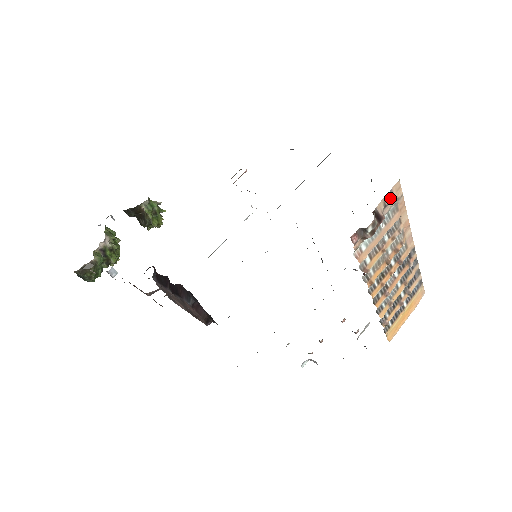
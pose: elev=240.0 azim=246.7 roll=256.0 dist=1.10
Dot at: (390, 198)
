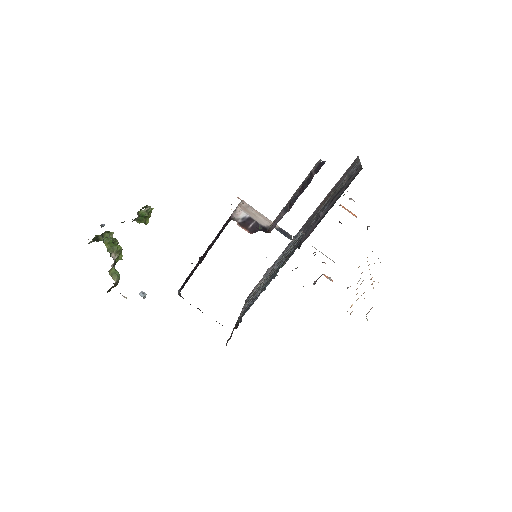
Dot at: occluded
